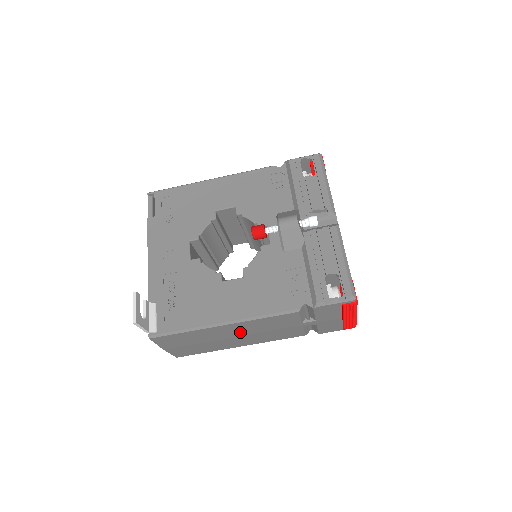
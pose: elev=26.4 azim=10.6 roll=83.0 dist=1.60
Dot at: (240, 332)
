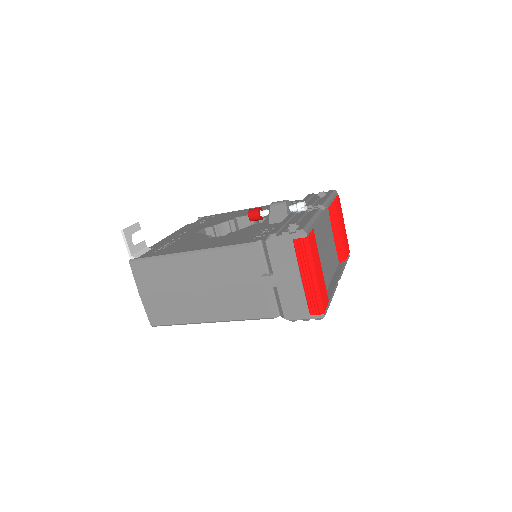
Dot at: (204, 278)
